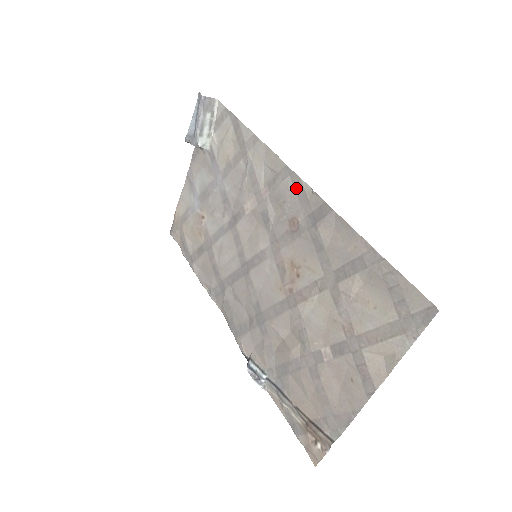
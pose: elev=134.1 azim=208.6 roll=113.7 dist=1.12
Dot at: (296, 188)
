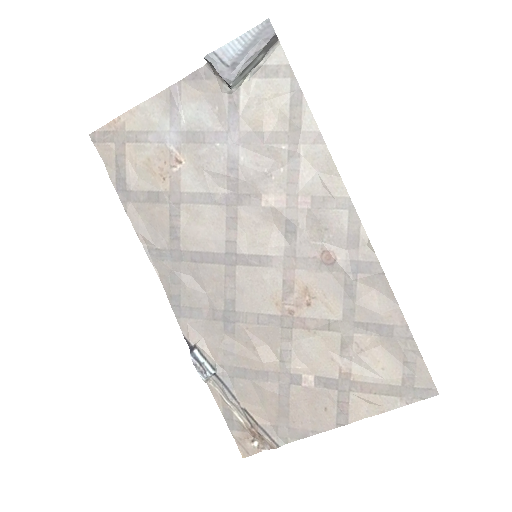
Dot at: (350, 227)
